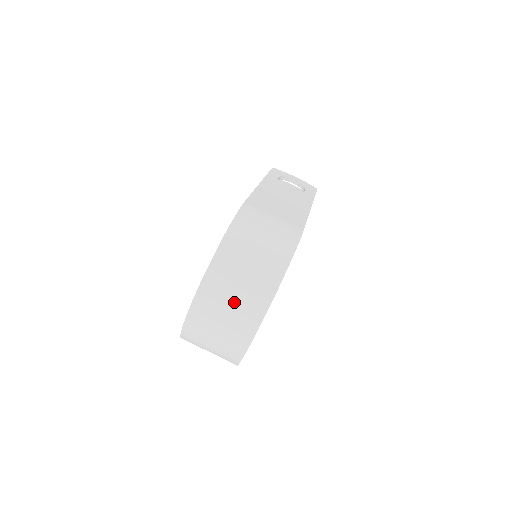
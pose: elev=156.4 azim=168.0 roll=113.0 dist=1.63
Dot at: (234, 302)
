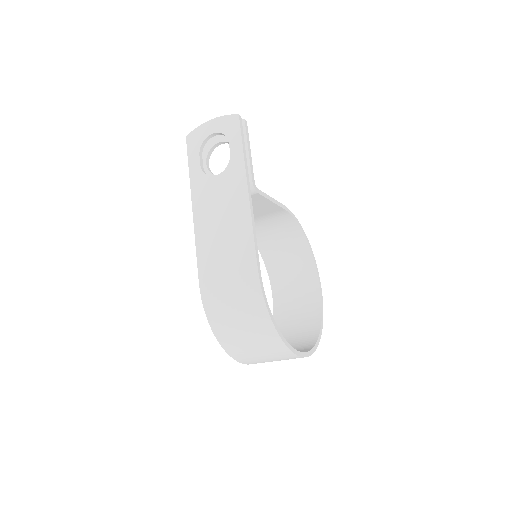
Dot at: (269, 359)
